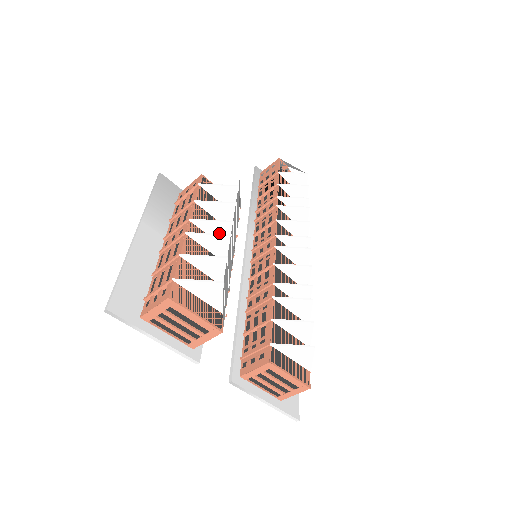
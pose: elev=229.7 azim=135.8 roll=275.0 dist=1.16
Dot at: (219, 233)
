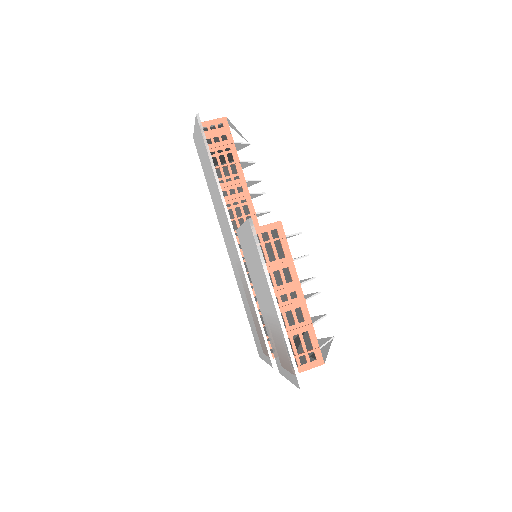
Dot at: occluded
